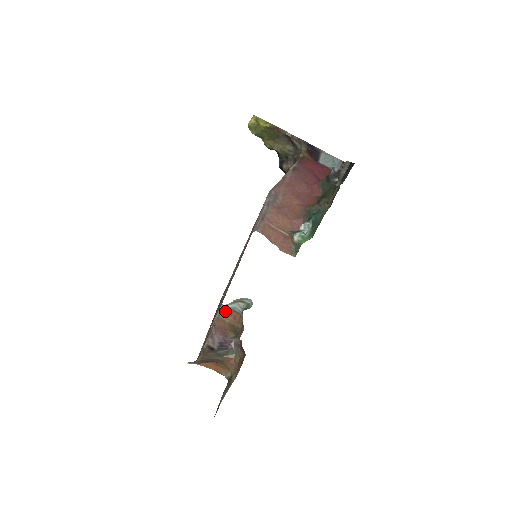
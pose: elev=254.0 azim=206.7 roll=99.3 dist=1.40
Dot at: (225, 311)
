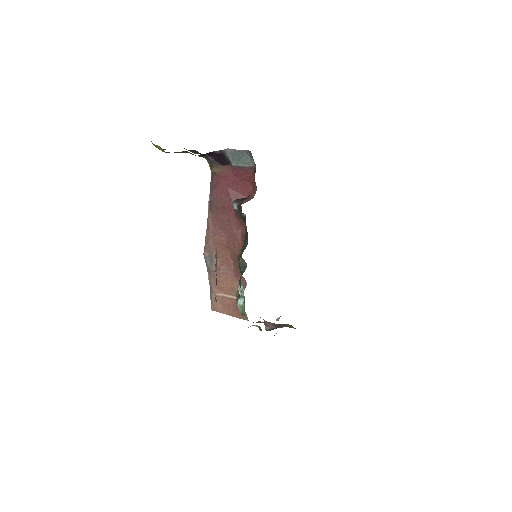
Dot at: occluded
